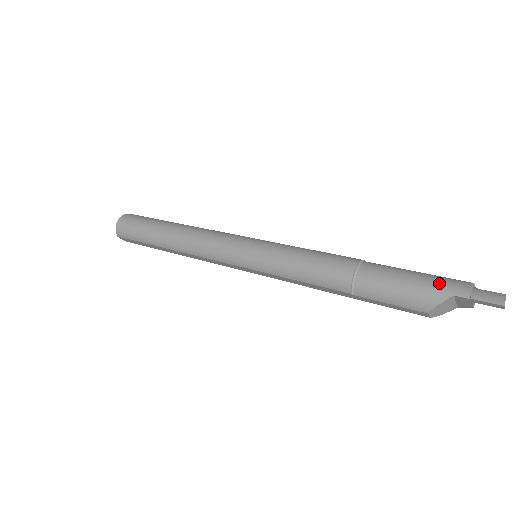
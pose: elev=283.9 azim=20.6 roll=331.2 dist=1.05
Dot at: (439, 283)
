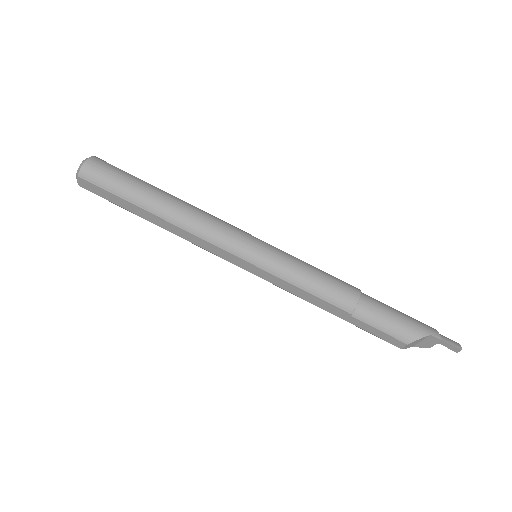
Dot at: (419, 323)
